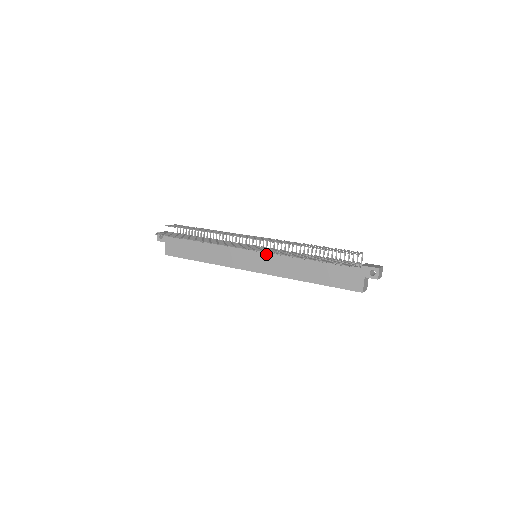
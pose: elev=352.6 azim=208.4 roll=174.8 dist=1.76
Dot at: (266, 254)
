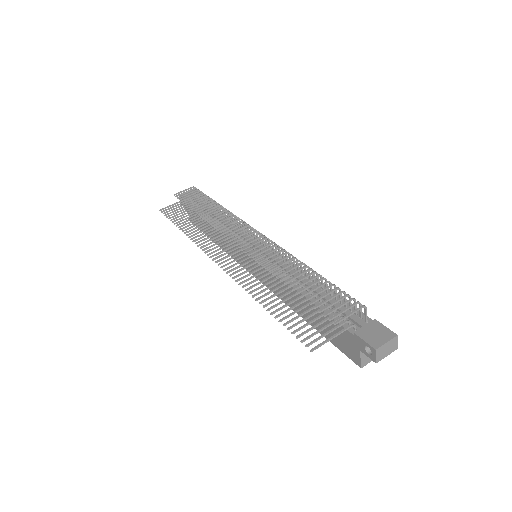
Dot at: occluded
